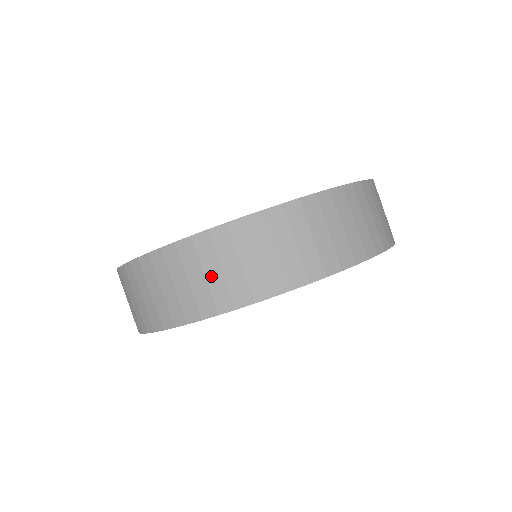
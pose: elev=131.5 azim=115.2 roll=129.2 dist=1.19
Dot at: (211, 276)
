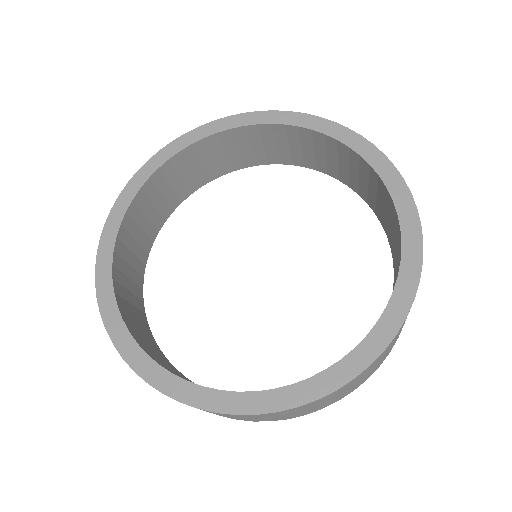
Dot at: (326, 402)
